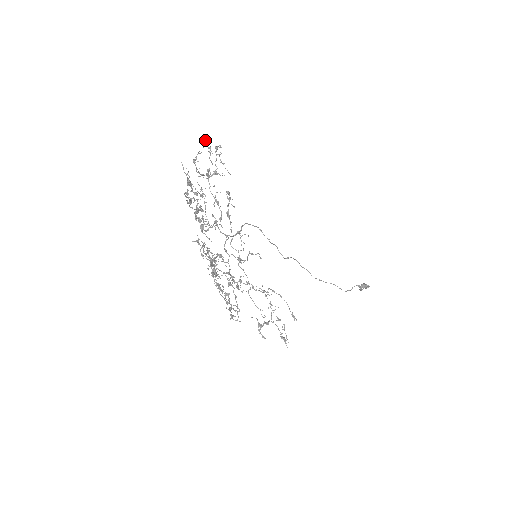
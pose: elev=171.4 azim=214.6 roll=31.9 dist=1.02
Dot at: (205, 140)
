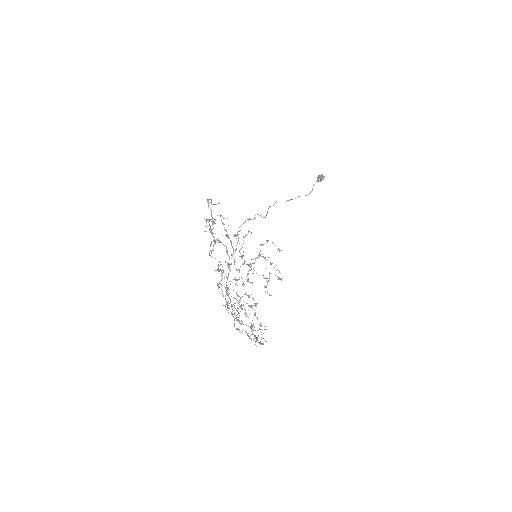
Dot at: (206, 220)
